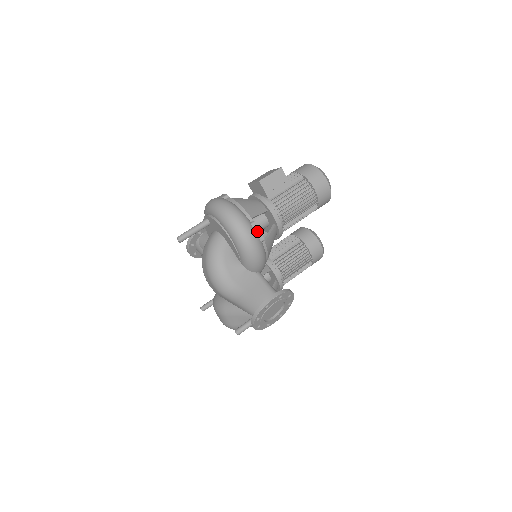
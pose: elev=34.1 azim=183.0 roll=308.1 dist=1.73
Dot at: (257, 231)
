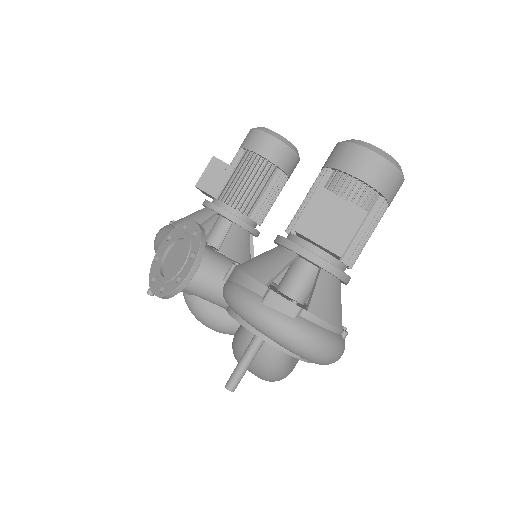
Dot at: occluded
